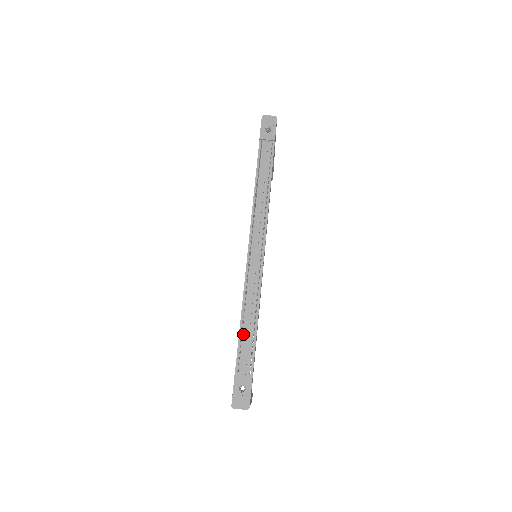
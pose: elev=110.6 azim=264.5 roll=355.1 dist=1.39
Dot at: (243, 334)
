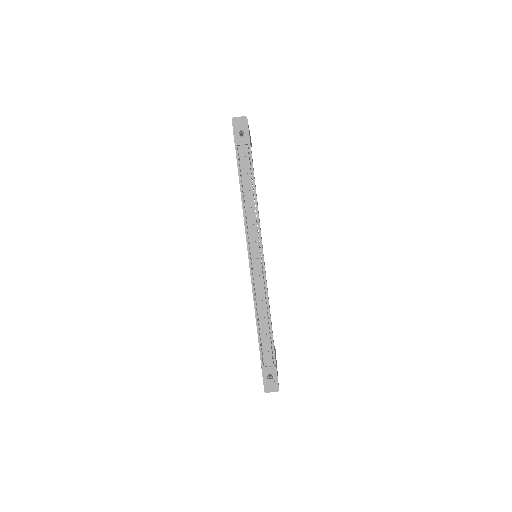
Dot at: (261, 334)
